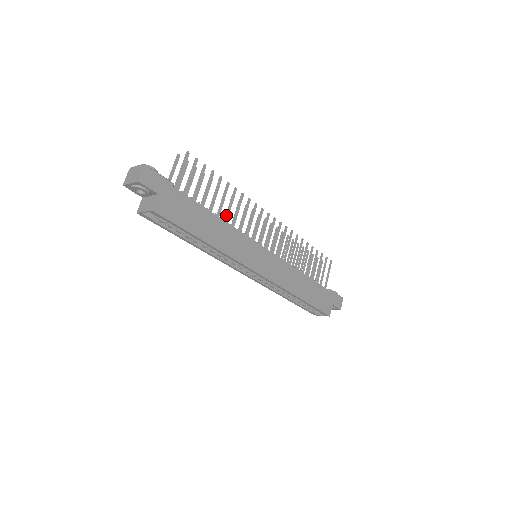
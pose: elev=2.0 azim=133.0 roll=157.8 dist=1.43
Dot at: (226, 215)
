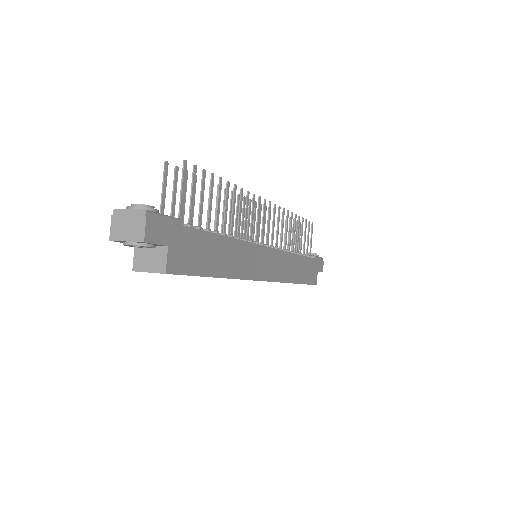
Dot at: (231, 227)
